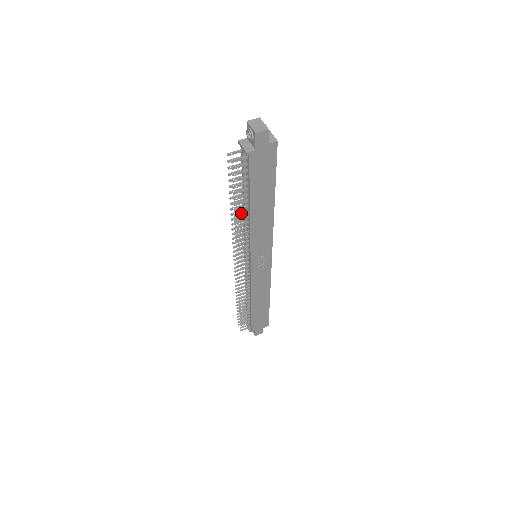
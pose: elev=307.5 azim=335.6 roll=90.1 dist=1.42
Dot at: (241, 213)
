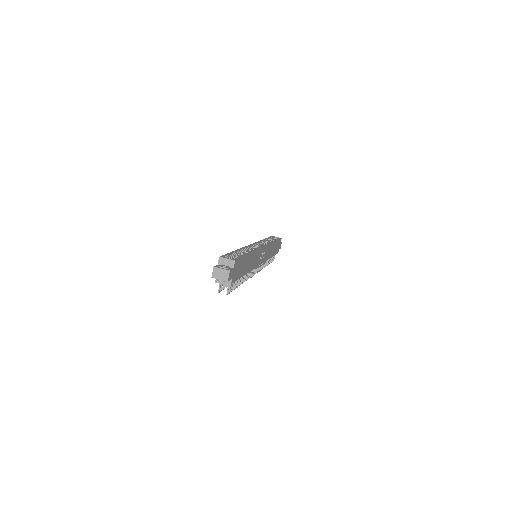
Dot at: occluded
